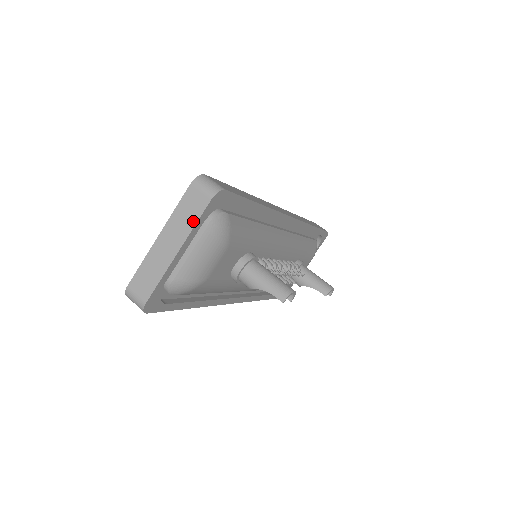
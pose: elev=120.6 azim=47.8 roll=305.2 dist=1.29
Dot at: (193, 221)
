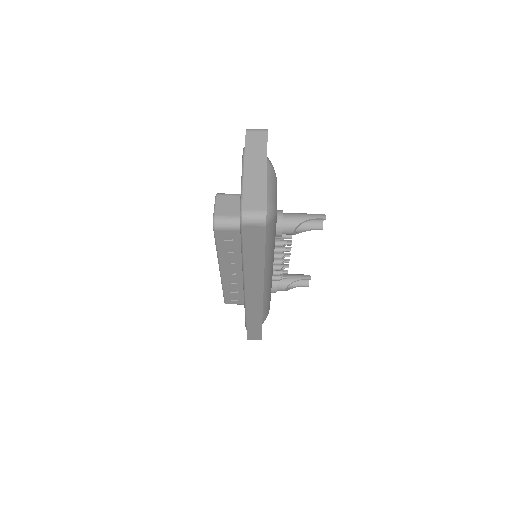
Dot at: (264, 148)
